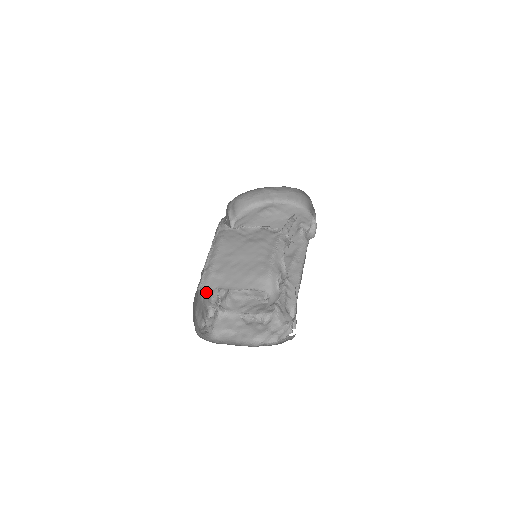
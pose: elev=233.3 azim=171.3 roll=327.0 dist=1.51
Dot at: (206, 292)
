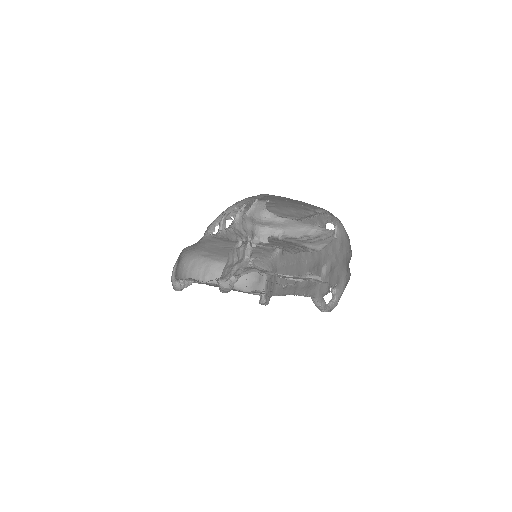
Dot at: occluded
